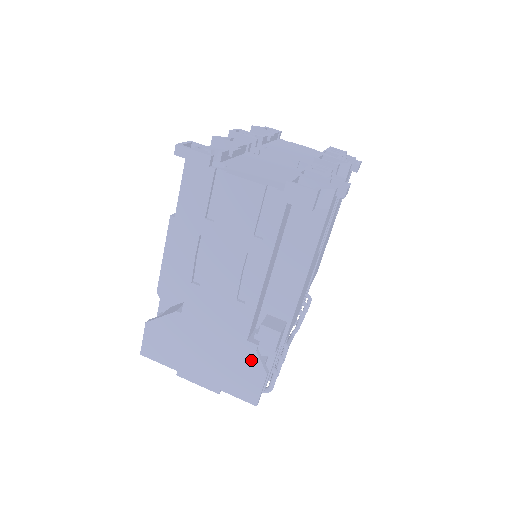
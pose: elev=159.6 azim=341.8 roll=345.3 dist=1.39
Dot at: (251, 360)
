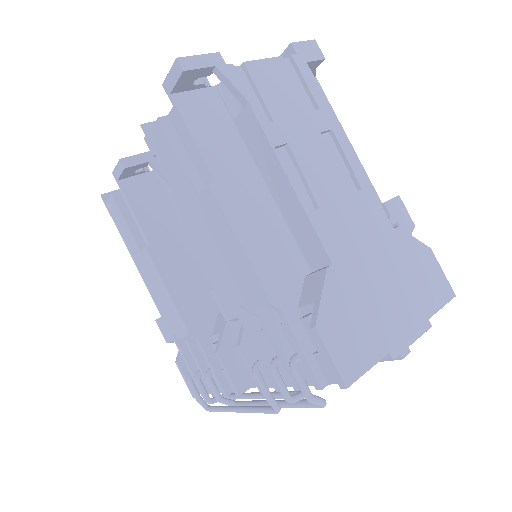
Dot at: (412, 247)
